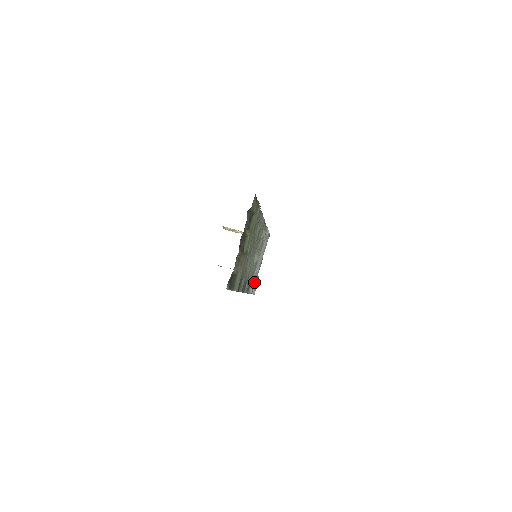
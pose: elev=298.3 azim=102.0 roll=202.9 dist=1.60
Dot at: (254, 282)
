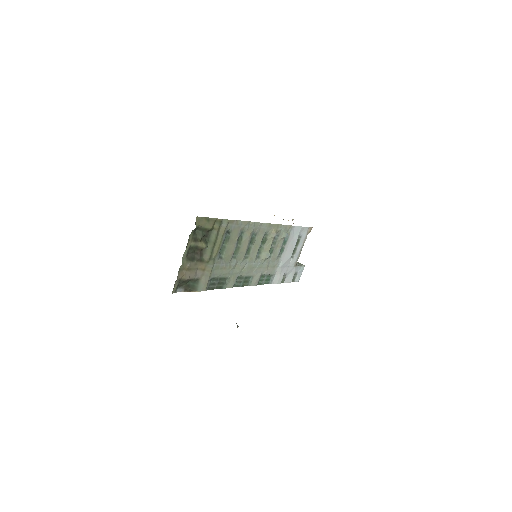
Dot at: (283, 273)
